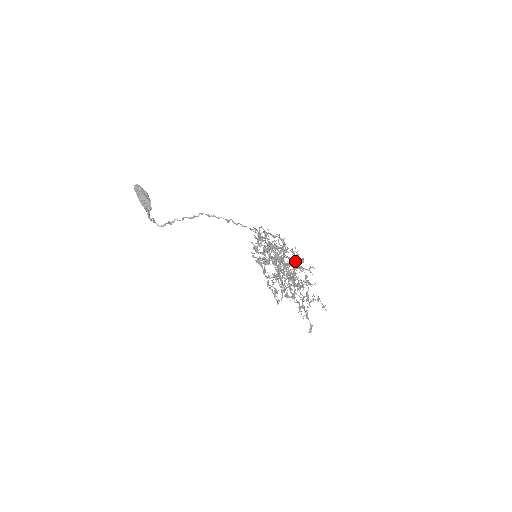
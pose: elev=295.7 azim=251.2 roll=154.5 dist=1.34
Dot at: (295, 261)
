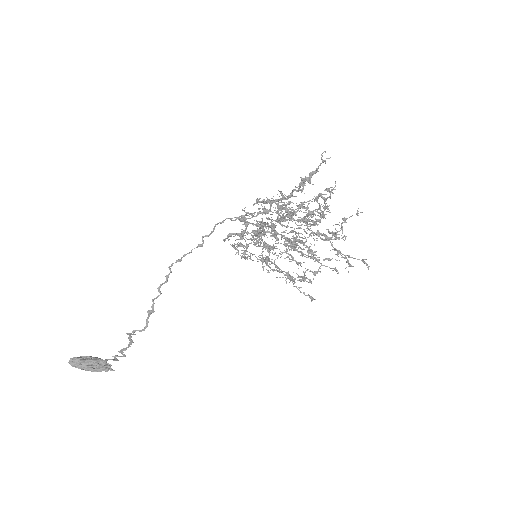
Dot at: (293, 209)
